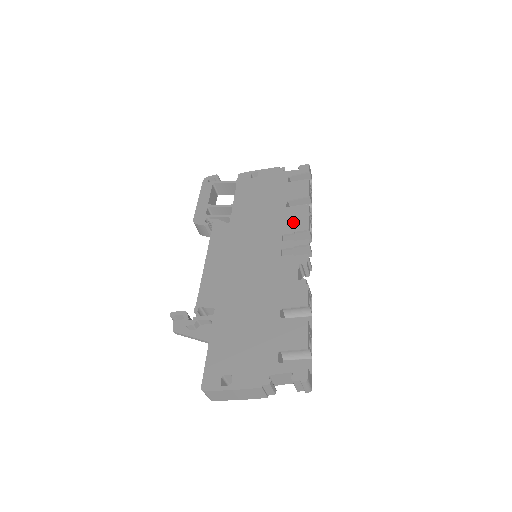
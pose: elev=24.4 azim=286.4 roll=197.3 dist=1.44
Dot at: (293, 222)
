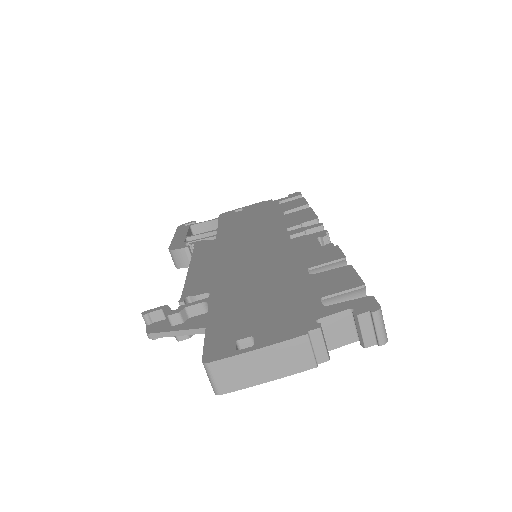
Dot at: (296, 219)
